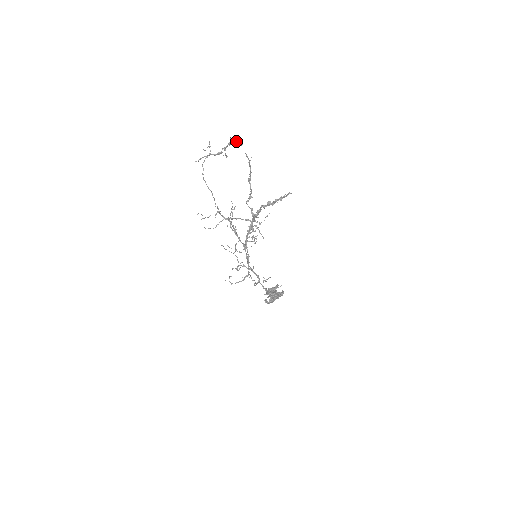
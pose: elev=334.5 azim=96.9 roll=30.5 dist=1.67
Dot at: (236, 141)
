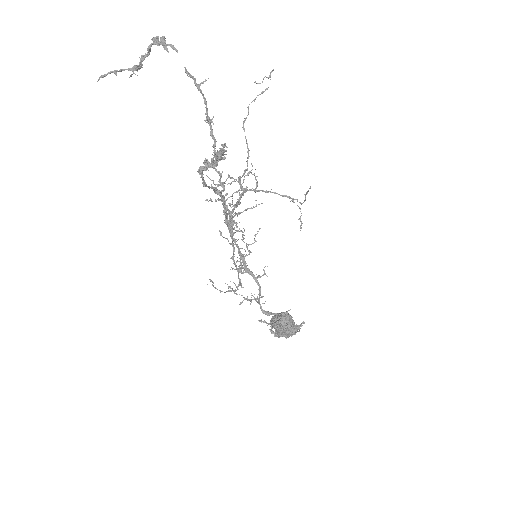
Dot at: (164, 43)
